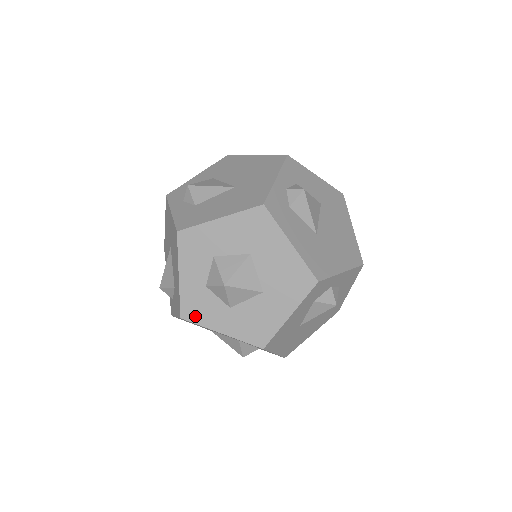
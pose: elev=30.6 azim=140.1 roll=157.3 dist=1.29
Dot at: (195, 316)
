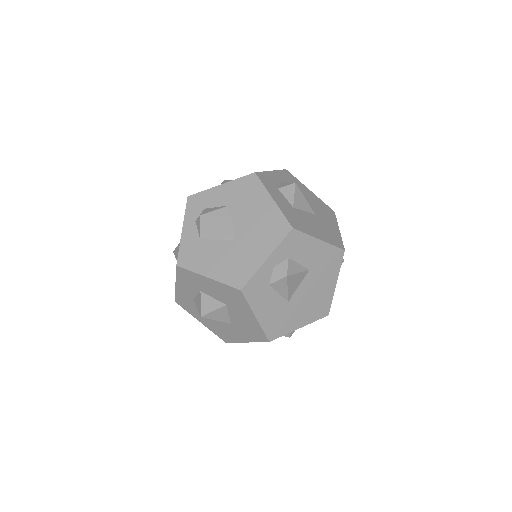
Dot at: (184, 306)
